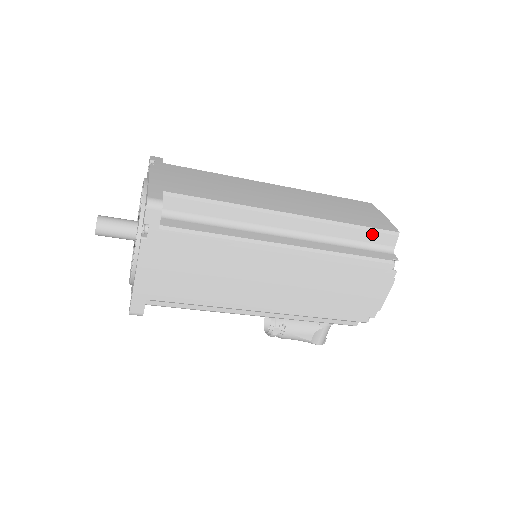
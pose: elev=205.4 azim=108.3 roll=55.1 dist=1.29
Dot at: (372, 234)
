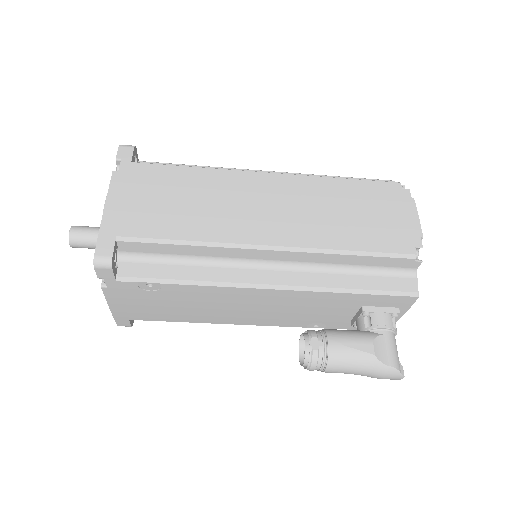
Dot at: occluded
